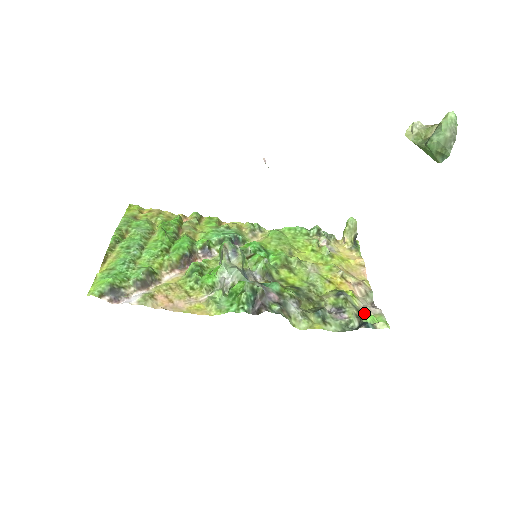
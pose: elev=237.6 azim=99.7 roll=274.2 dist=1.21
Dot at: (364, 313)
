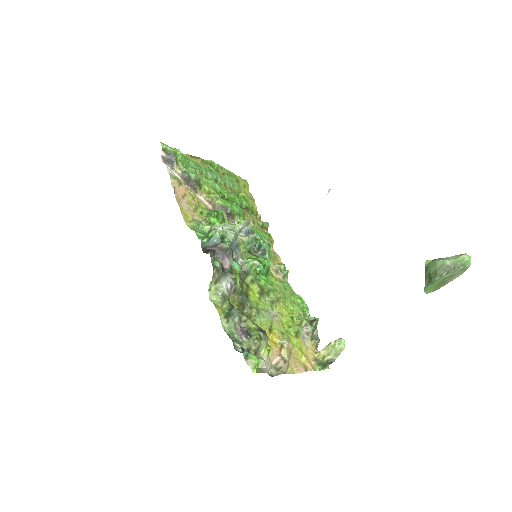
Dot at: occluded
